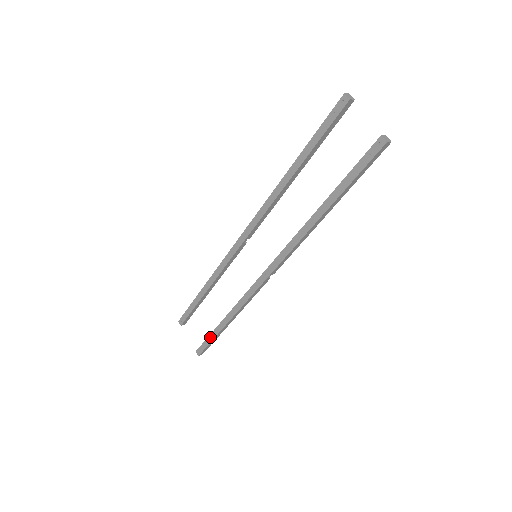
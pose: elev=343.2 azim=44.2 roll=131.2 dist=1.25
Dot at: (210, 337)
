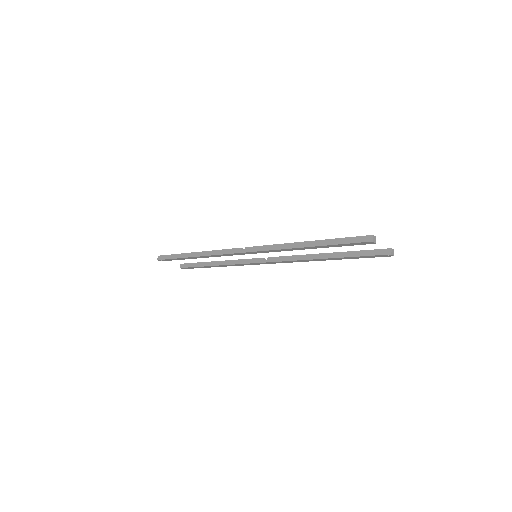
Dot at: (199, 267)
